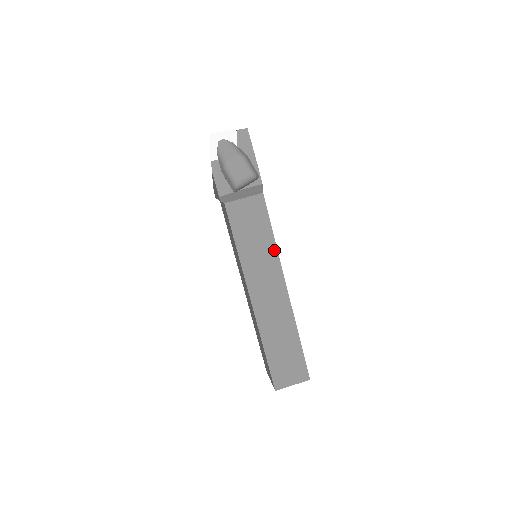
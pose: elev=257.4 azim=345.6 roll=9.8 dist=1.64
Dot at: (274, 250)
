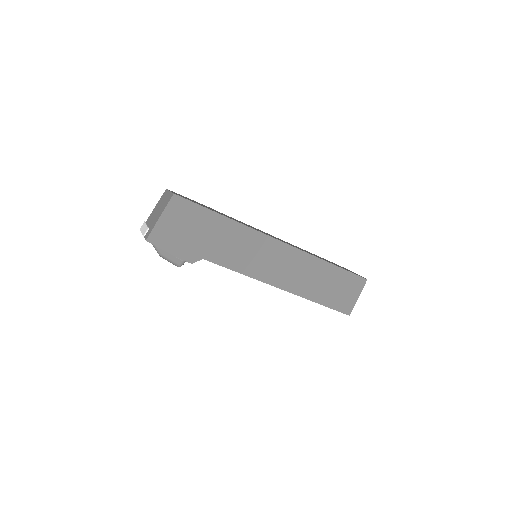
Dot at: (249, 276)
